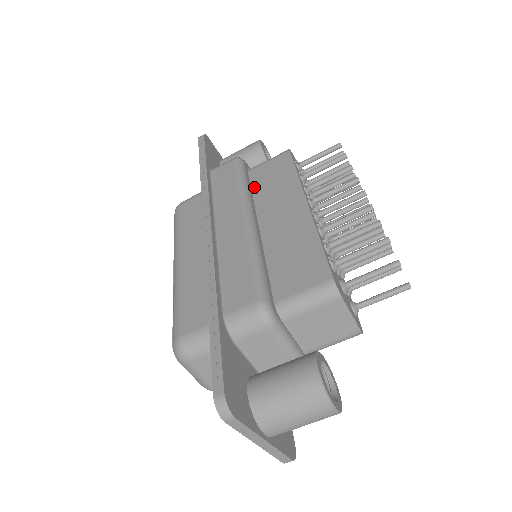
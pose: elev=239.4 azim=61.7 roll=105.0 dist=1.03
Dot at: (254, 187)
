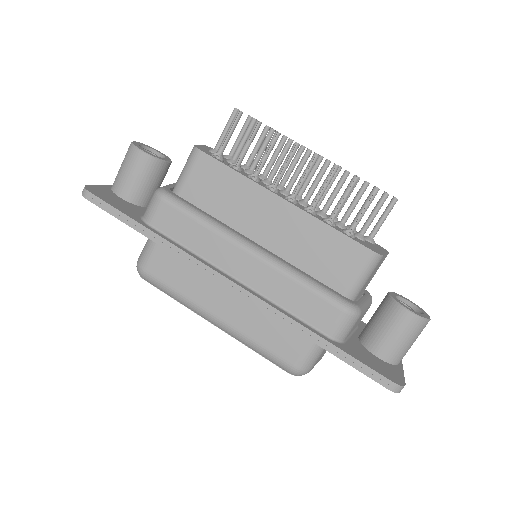
Dot at: (207, 209)
